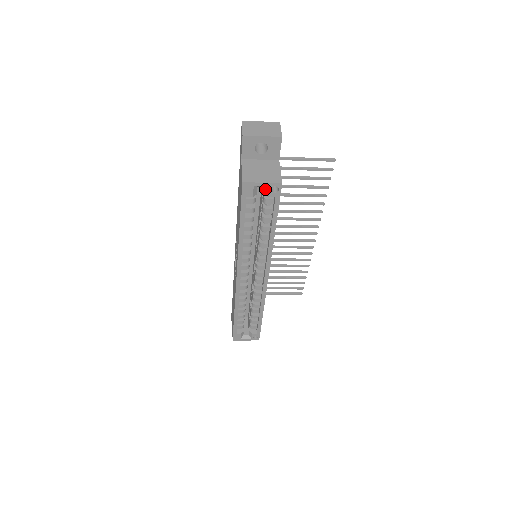
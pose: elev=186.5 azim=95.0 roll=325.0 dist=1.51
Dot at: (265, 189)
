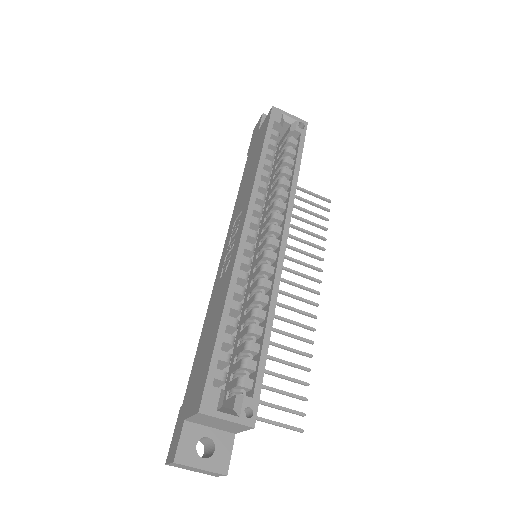
Dot at: (290, 126)
